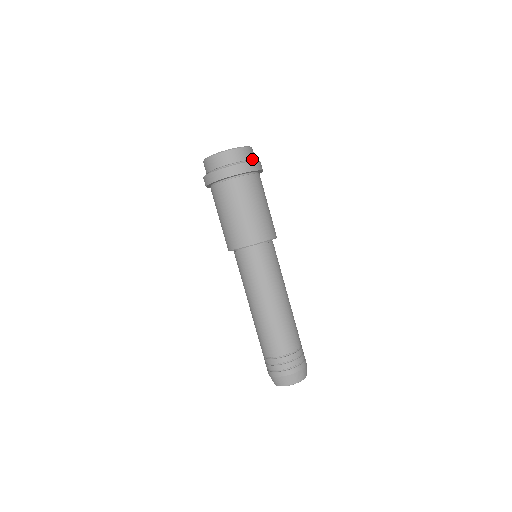
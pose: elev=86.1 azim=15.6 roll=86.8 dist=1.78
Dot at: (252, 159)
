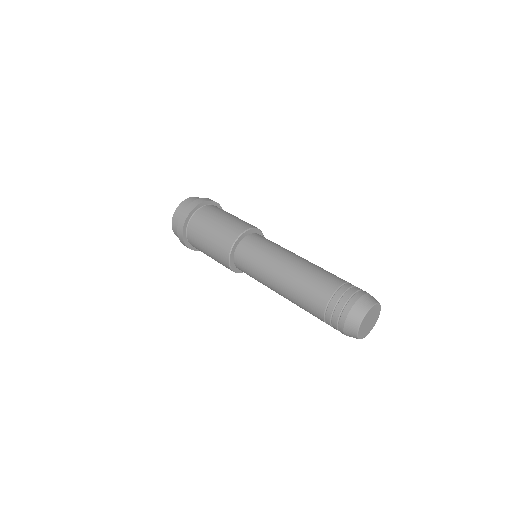
Dot at: occluded
